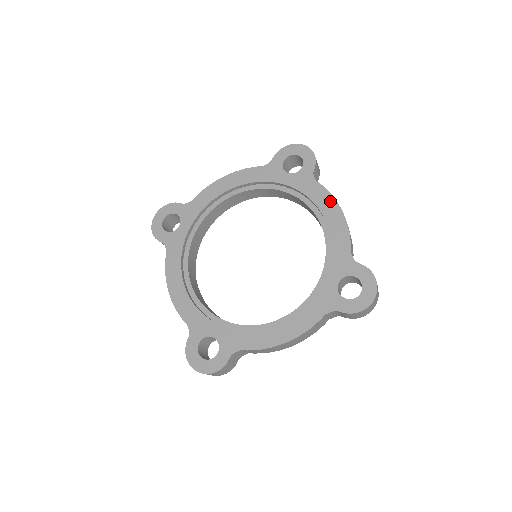
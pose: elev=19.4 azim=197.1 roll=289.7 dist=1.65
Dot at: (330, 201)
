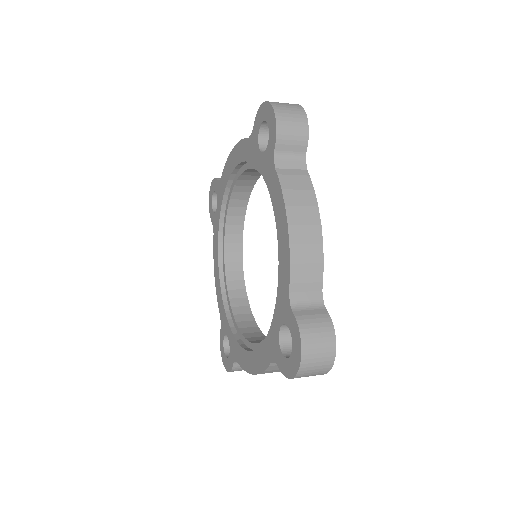
Dot at: (281, 205)
